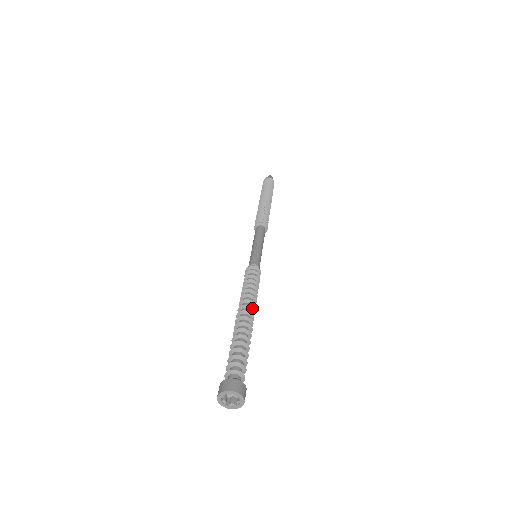
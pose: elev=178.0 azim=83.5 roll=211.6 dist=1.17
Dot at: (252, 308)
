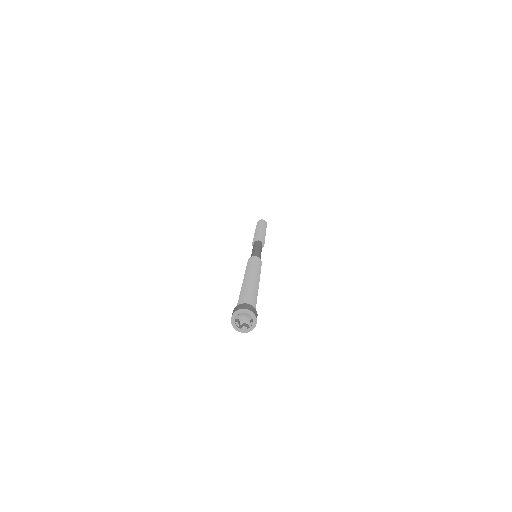
Dot at: (257, 276)
